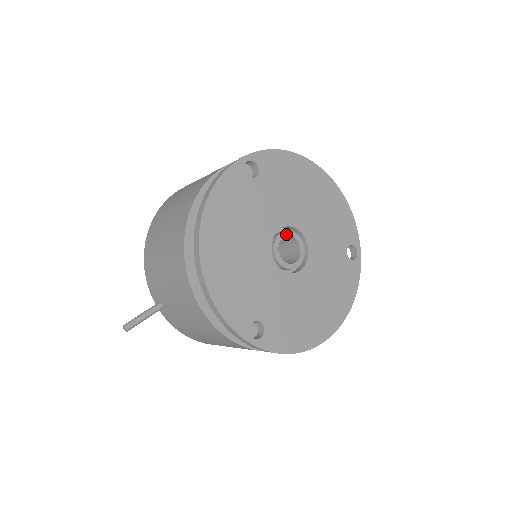
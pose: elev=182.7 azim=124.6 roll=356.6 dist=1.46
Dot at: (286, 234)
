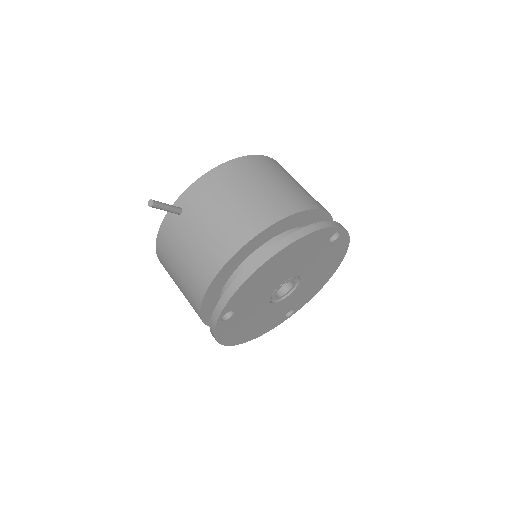
Dot at: (295, 280)
